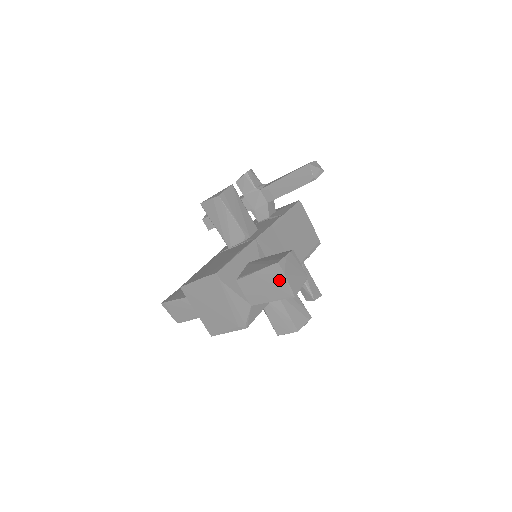
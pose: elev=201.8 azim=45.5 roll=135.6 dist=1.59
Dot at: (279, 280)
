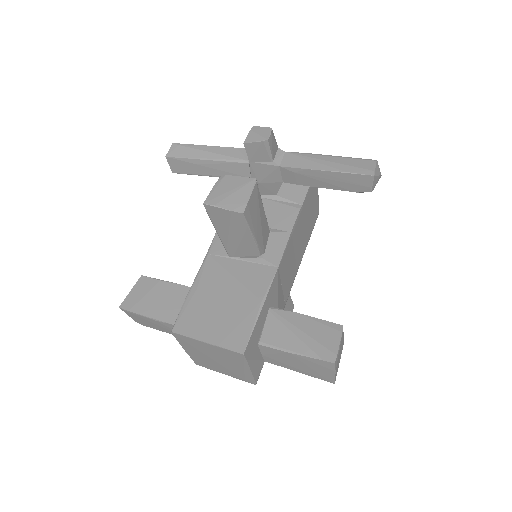
Dot at: (324, 370)
